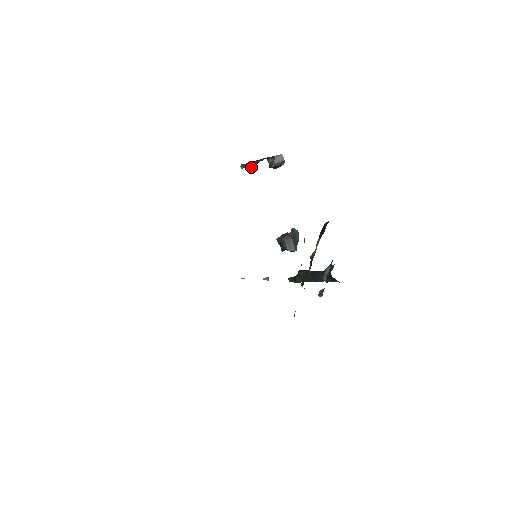
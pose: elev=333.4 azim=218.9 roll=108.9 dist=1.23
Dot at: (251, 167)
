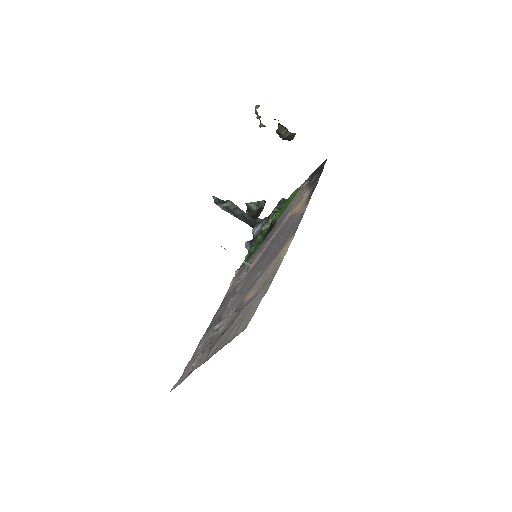
Dot at: occluded
